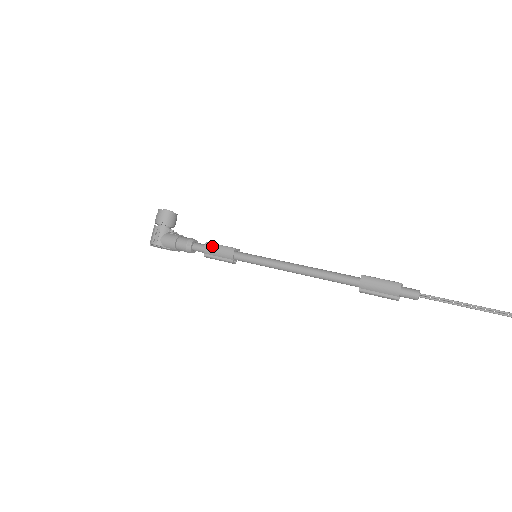
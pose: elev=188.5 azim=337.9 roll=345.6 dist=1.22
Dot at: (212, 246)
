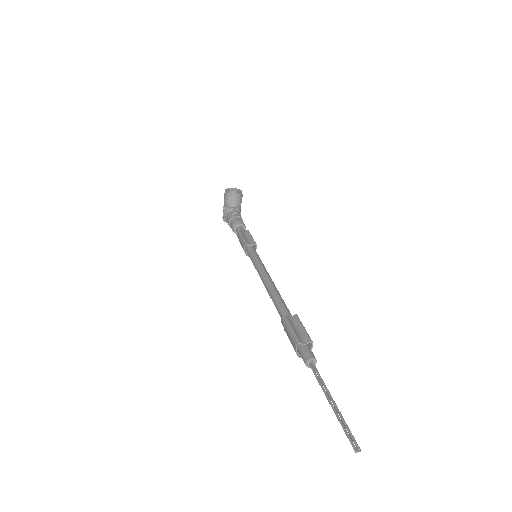
Dot at: (239, 236)
